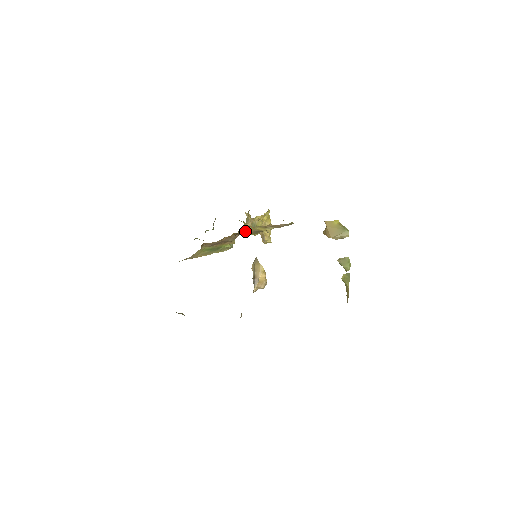
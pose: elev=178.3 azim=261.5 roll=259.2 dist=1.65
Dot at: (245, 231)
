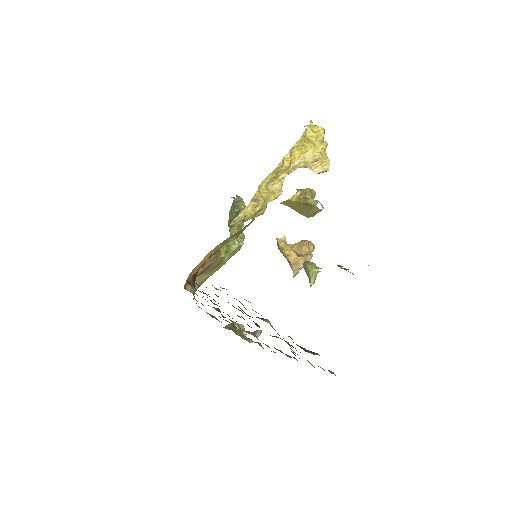
Dot at: (212, 253)
